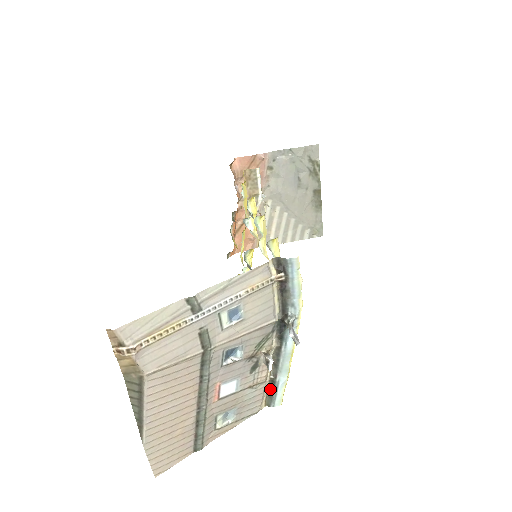
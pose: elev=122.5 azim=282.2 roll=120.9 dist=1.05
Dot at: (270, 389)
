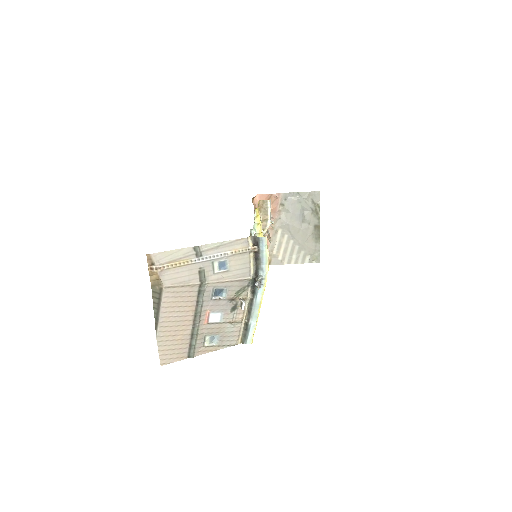
Dot at: (245, 331)
